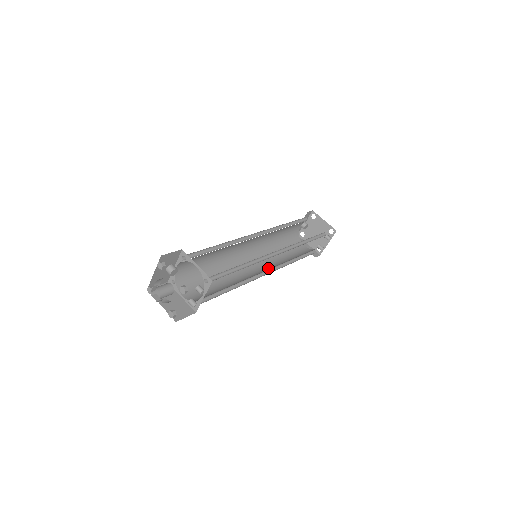
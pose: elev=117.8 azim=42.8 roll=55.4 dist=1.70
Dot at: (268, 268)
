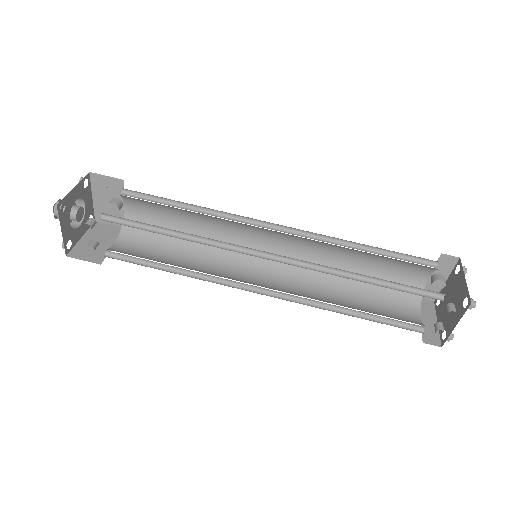
Dot at: (278, 289)
